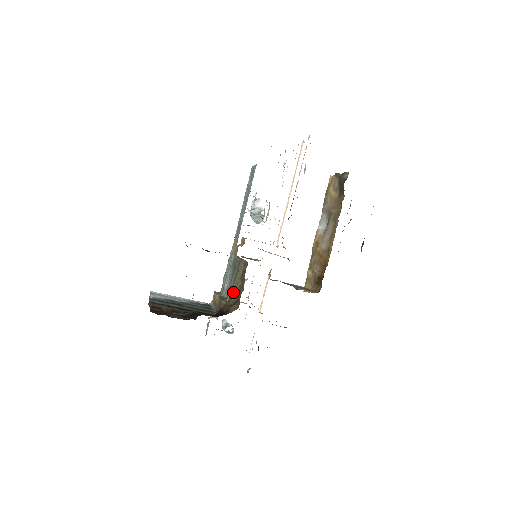
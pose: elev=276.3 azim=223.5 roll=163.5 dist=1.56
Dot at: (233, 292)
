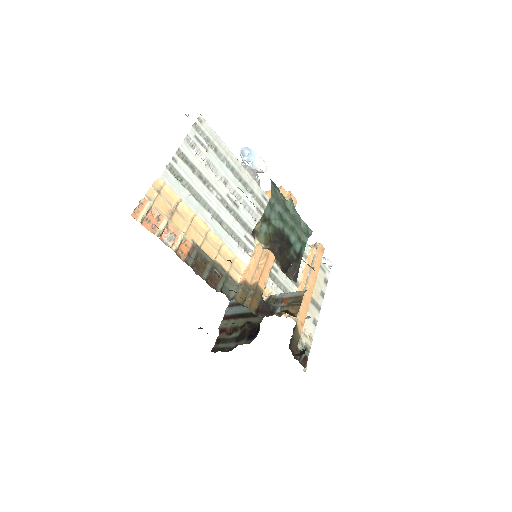
Dot at: occluded
